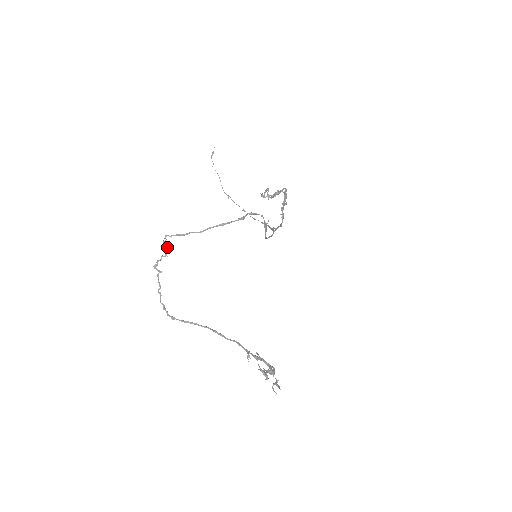
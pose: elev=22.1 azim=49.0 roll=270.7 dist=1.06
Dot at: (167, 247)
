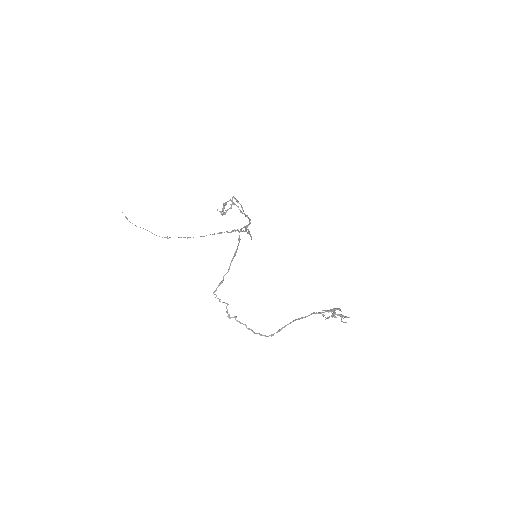
Dot at: occluded
